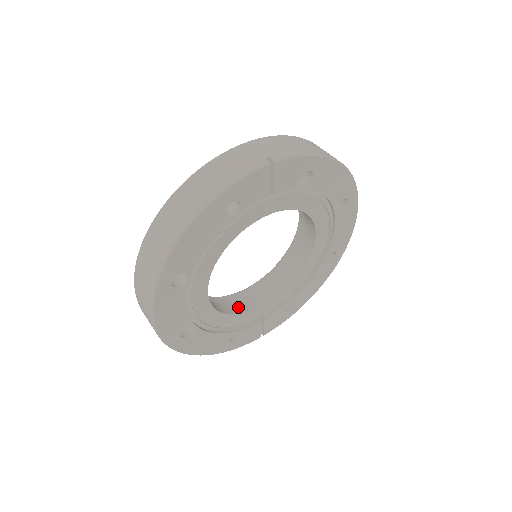
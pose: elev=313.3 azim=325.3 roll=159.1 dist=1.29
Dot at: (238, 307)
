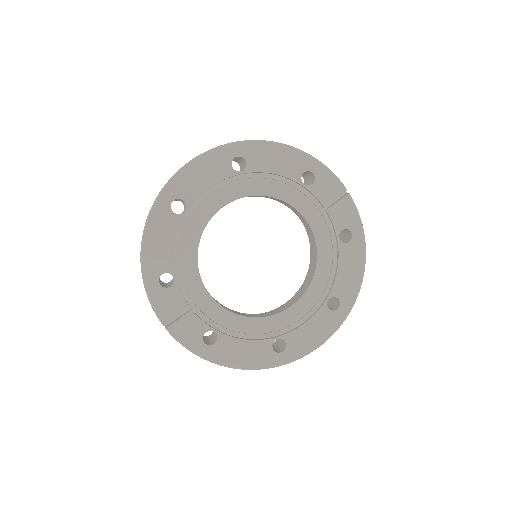
Dot at: occluded
